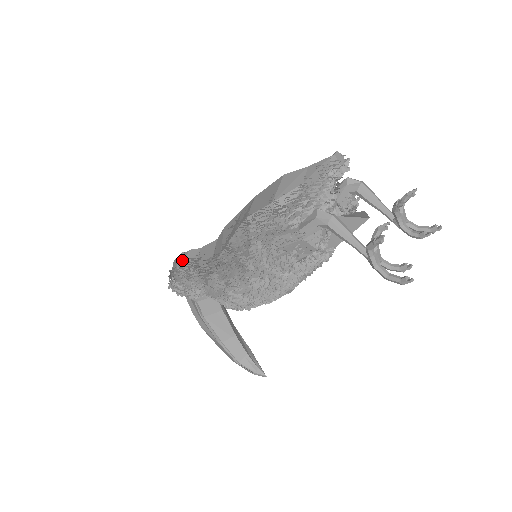
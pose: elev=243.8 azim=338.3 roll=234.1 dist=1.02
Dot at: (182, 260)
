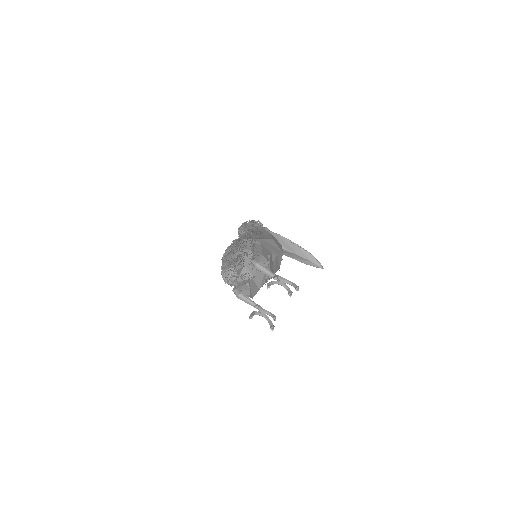
Dot at: occluded
